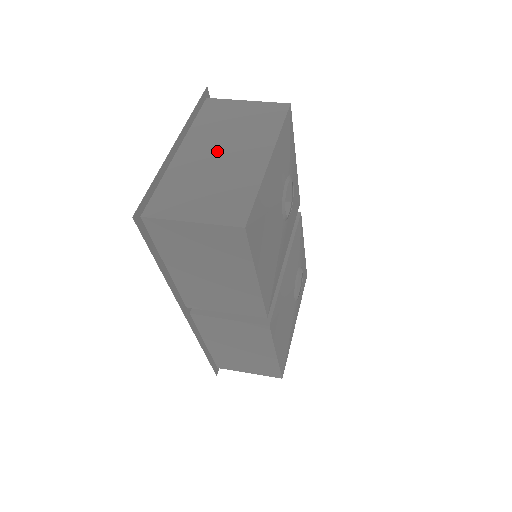
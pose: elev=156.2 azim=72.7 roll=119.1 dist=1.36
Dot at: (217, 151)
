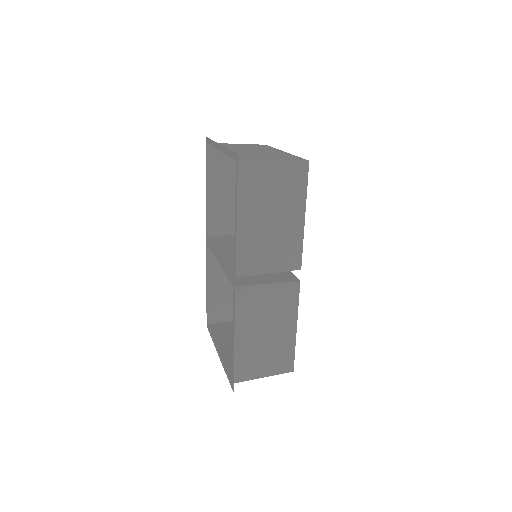
Dot at: (248, 150)
